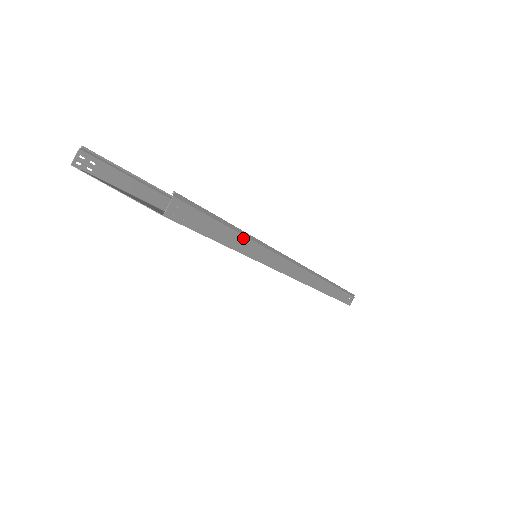
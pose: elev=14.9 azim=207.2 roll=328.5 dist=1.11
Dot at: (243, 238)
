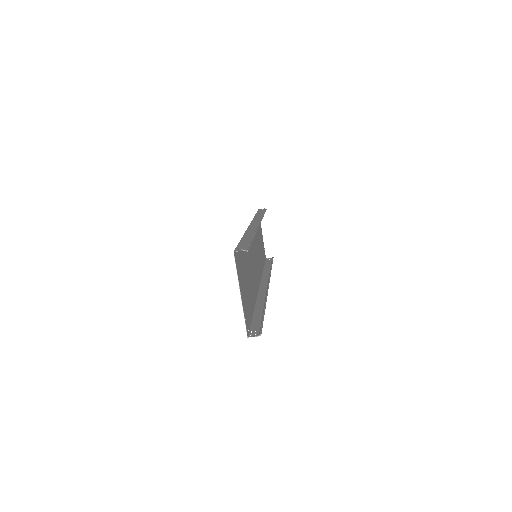
Dot at: (262, 310)
